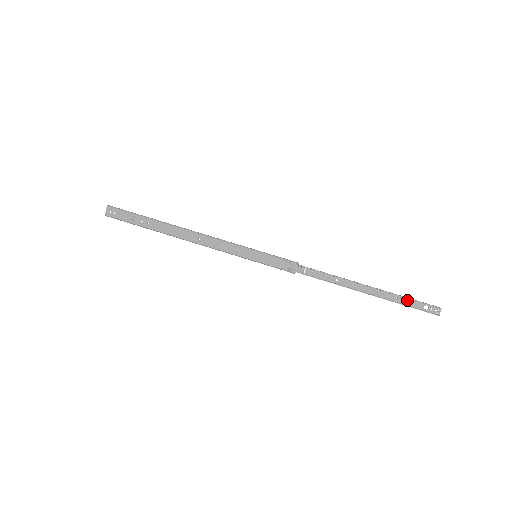
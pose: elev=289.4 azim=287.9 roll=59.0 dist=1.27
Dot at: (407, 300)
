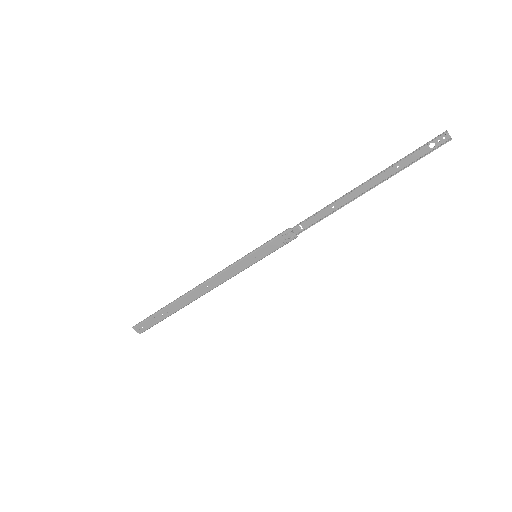
Dot at: (408, 158)
